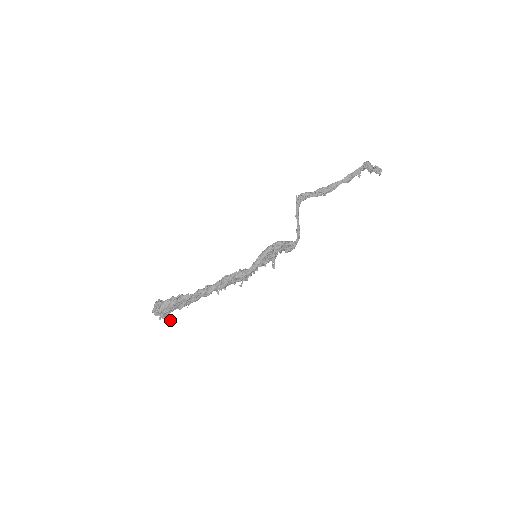
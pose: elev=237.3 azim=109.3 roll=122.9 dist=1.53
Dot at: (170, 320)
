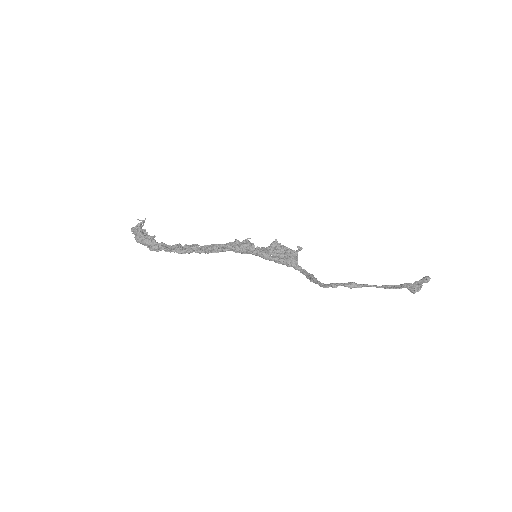
Dot at: occluded
